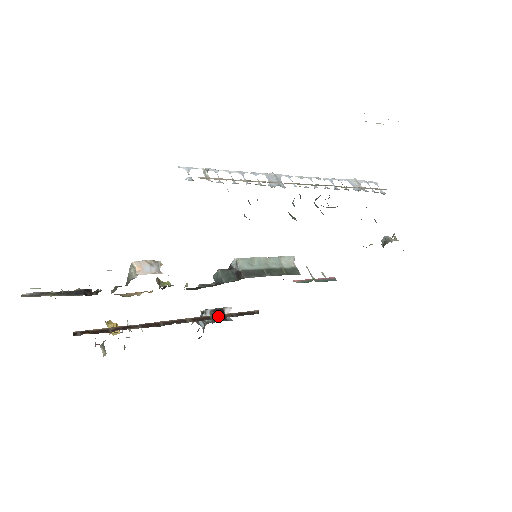
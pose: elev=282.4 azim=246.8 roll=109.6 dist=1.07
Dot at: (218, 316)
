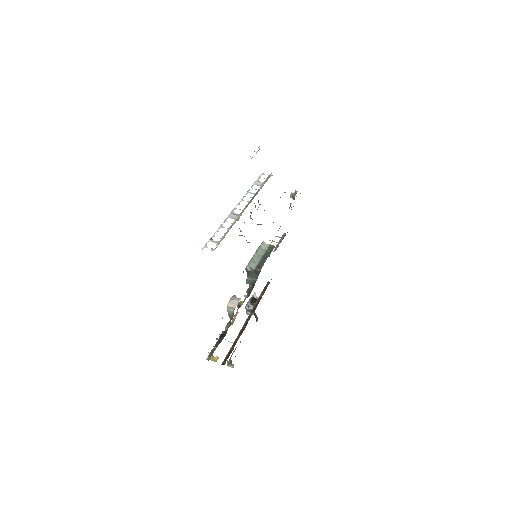
Dot at: (258, 300)
